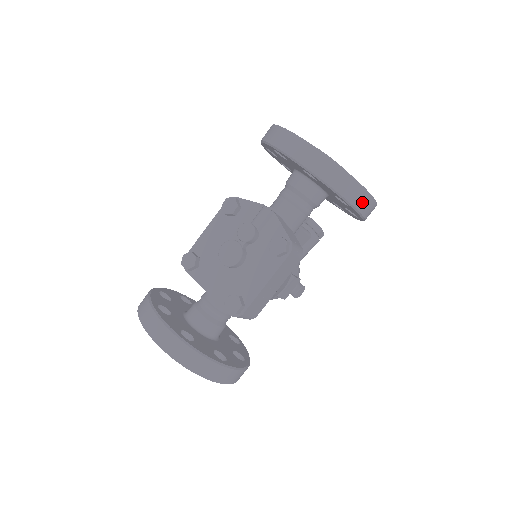
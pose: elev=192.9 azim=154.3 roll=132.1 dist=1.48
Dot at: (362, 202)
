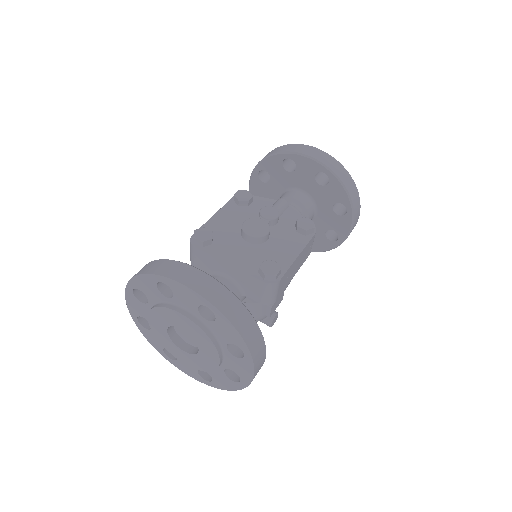
Dot at: (357, 212)
